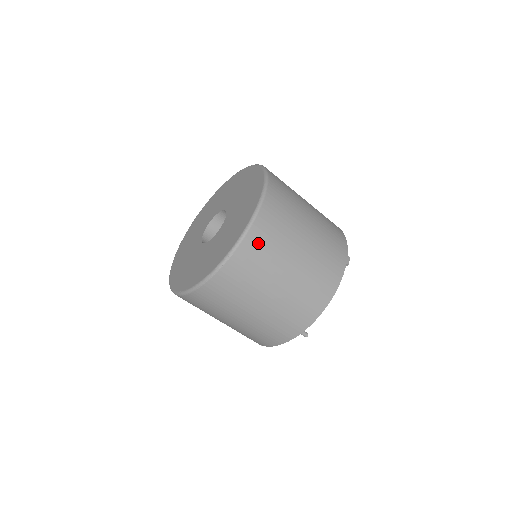
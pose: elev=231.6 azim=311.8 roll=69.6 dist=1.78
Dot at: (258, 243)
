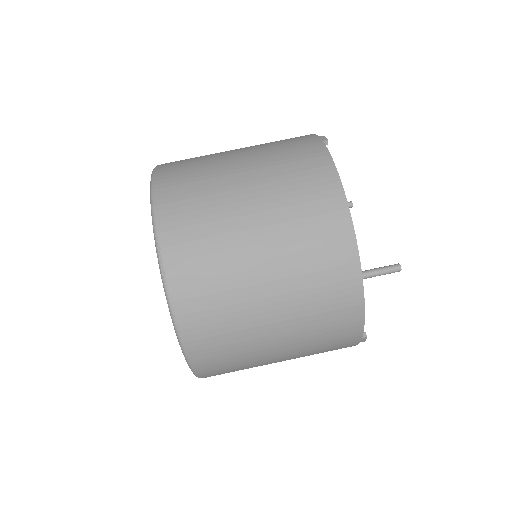
Dot at: (178, 211)
